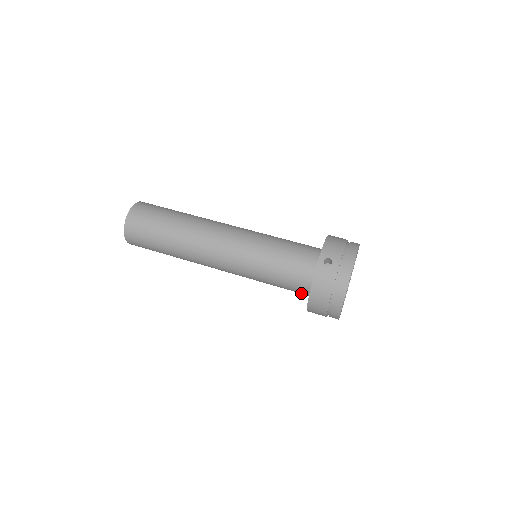
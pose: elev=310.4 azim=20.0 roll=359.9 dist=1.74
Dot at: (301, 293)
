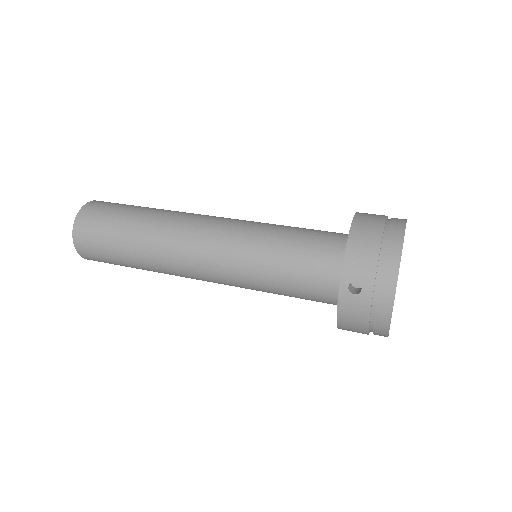
Dot at: occluded
